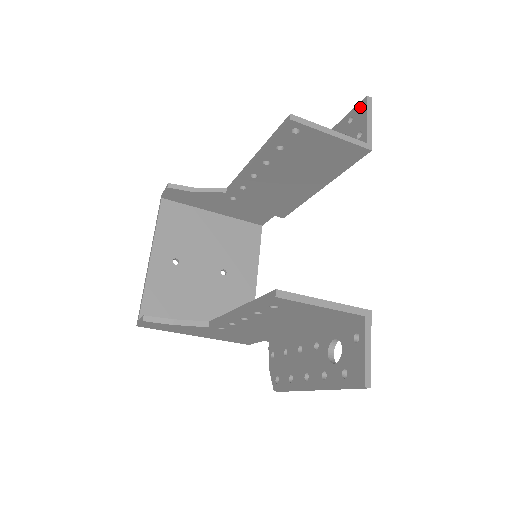
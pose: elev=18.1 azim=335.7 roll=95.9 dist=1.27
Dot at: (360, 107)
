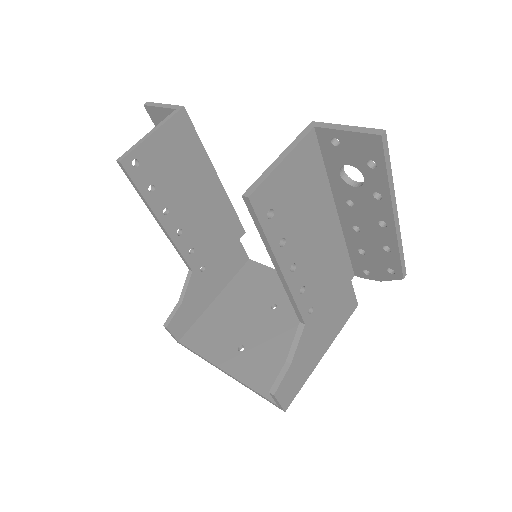
Dot at: (151, 114)
